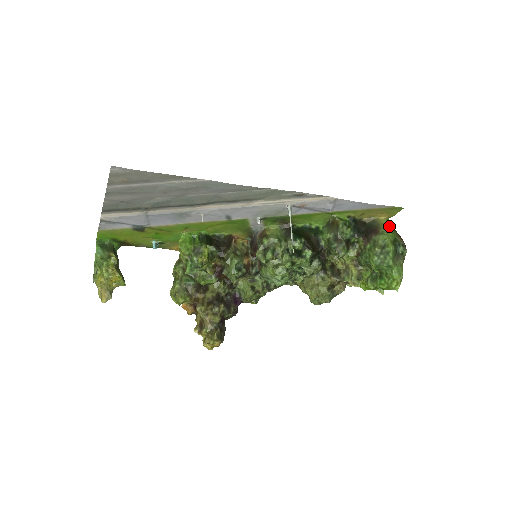
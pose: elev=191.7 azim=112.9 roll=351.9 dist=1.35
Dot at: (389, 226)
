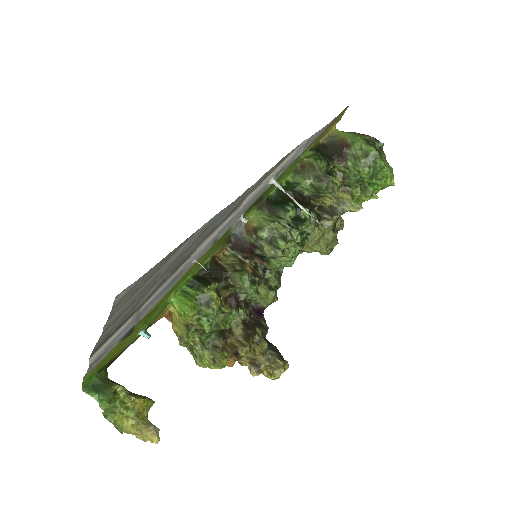
Dot at: (344, 132)
